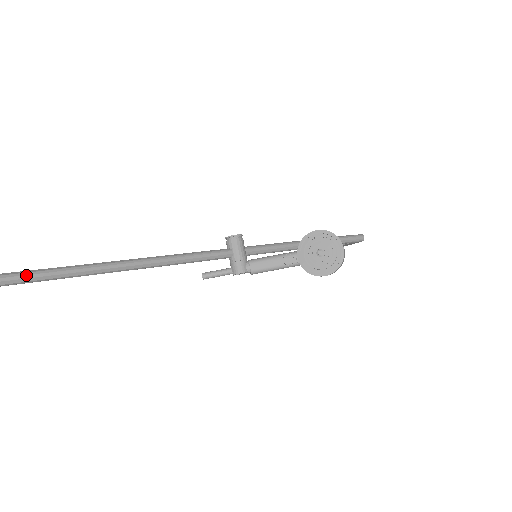
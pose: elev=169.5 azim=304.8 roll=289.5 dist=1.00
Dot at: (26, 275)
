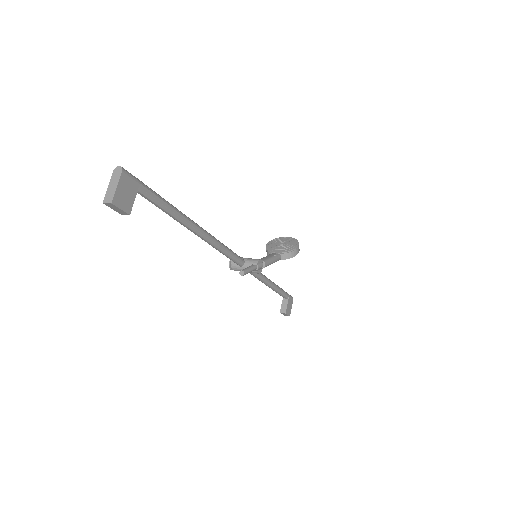
Dot at: (155, 194)
